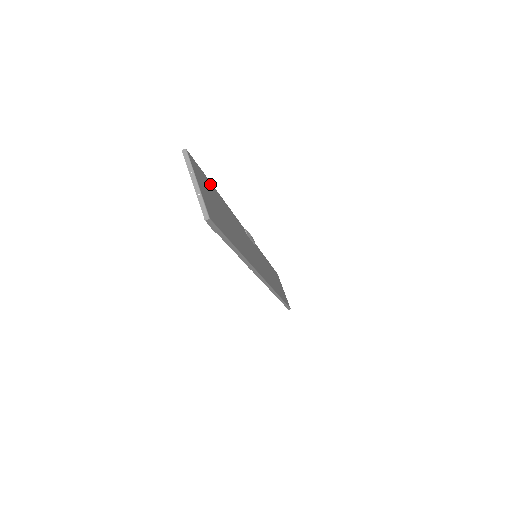
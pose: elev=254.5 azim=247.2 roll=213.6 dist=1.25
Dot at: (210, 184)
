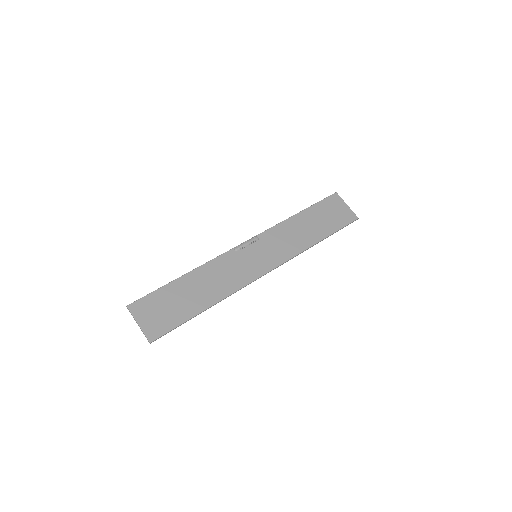
Dot at: (163, 290)
